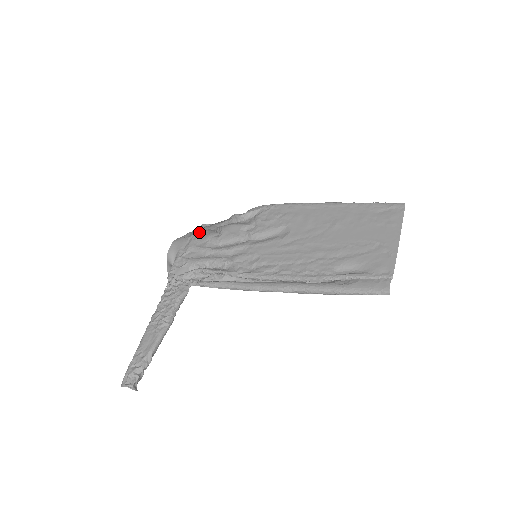
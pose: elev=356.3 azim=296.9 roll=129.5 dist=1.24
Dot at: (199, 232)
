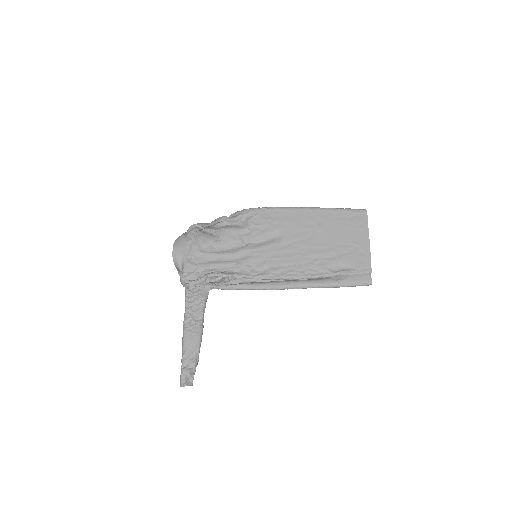
Dot at: (195, 236)
